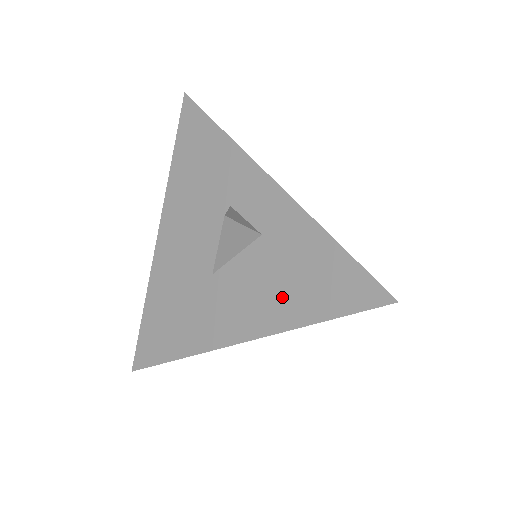
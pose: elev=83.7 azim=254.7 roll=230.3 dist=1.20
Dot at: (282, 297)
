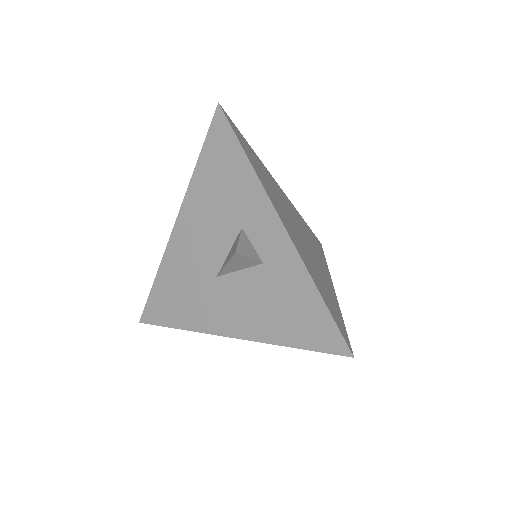
Dot at: (269, 318)
